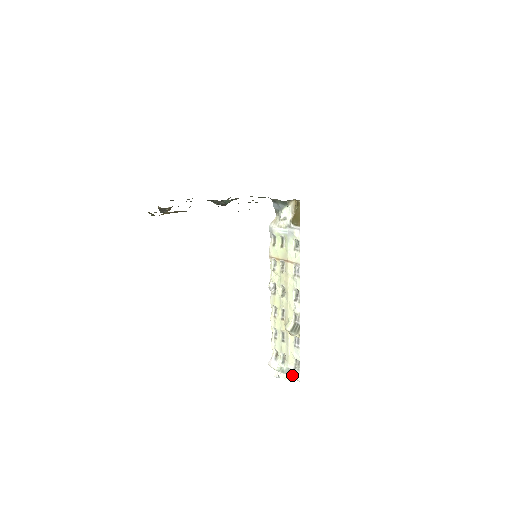
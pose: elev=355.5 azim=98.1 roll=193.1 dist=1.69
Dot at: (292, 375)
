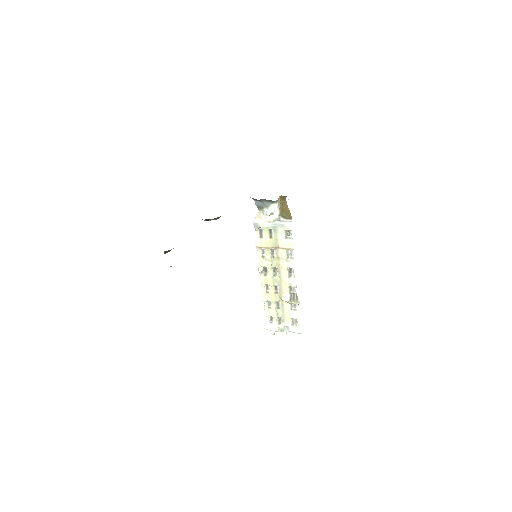
Dot at: (292, 331)
